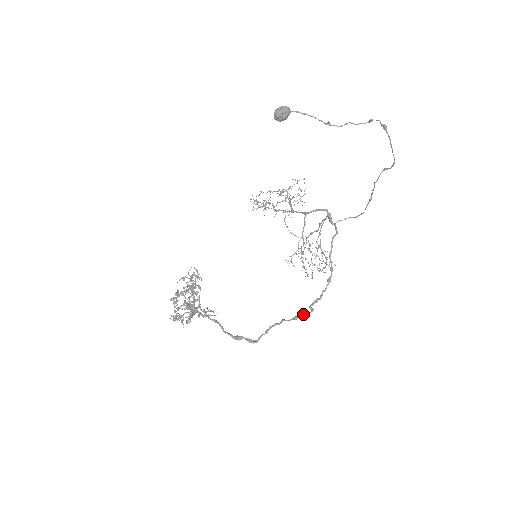
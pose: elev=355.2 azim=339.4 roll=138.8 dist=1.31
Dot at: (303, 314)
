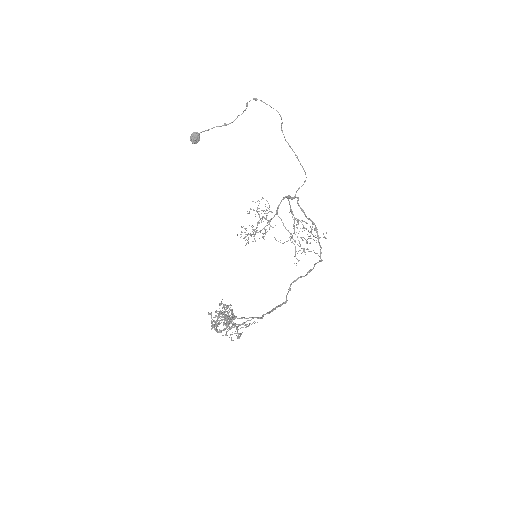
Dot at: (314, 265)
